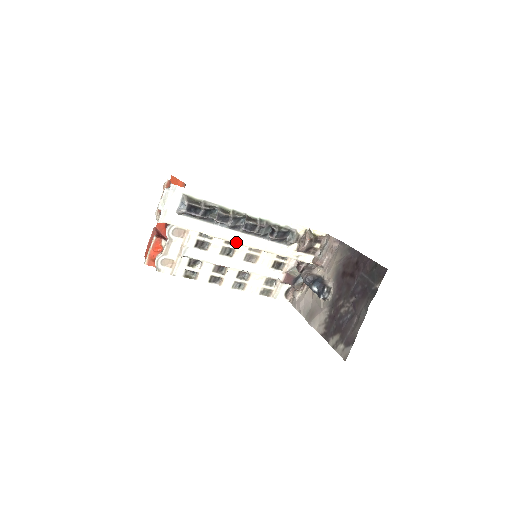
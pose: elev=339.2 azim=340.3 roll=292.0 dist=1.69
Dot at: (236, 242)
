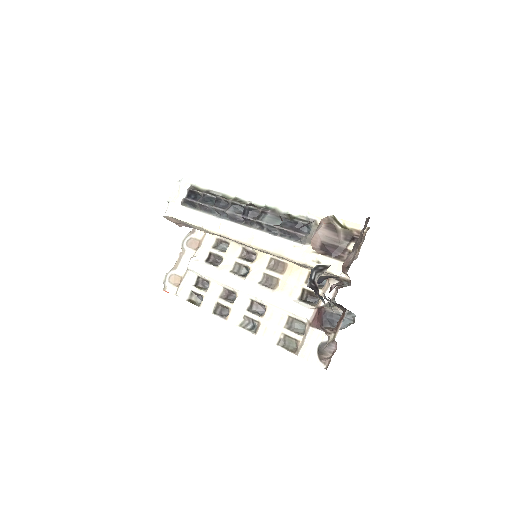
Dot at: (236, 239)
